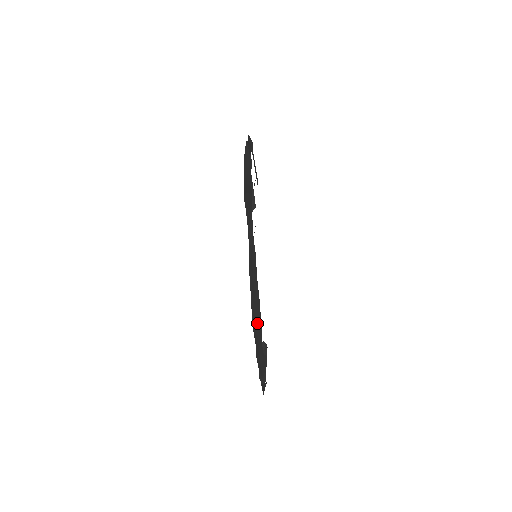
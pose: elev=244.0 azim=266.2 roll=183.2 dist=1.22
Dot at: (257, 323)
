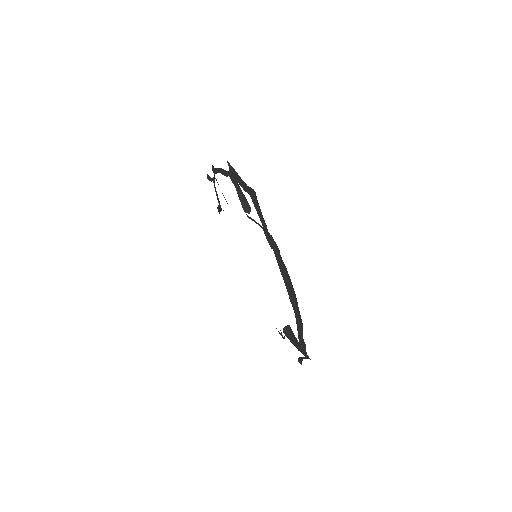
Dot at: (292, 291)
